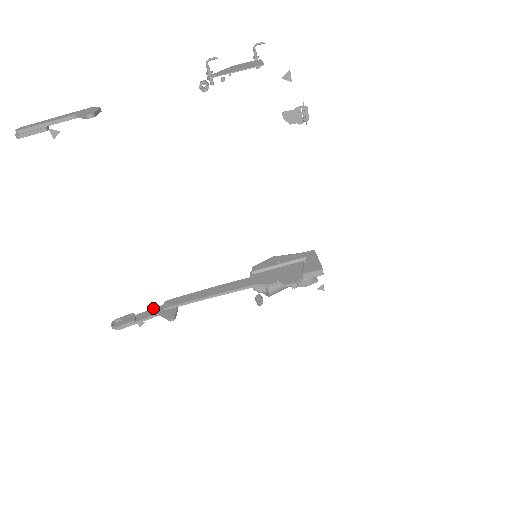
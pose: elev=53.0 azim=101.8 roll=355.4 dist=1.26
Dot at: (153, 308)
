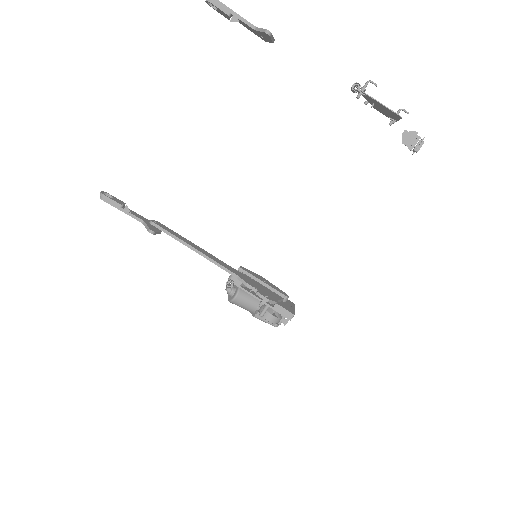
Dot at: (142, 216)
